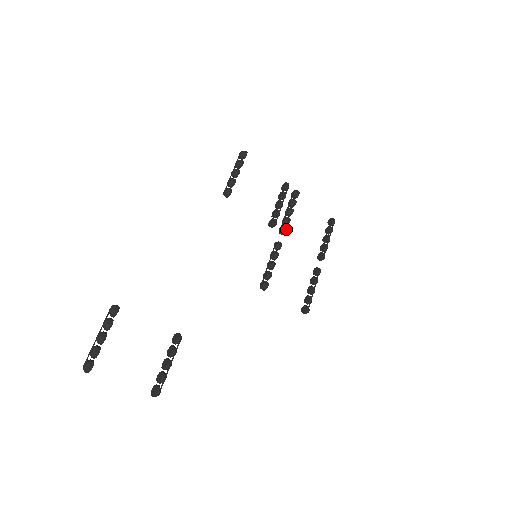
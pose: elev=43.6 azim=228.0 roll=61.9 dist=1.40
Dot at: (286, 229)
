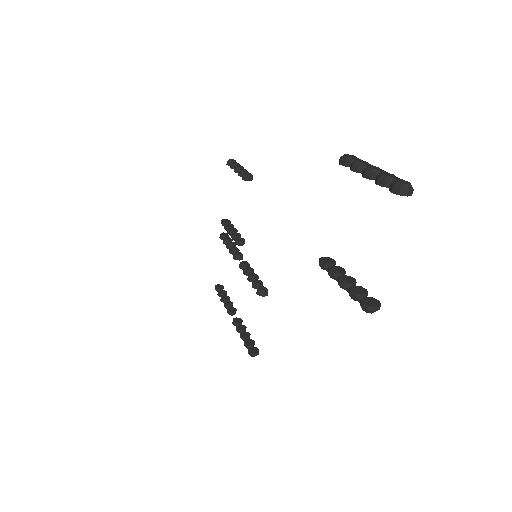
Dot at: occluded
